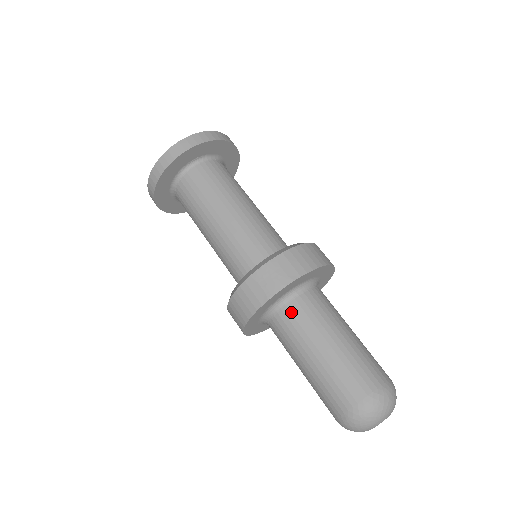
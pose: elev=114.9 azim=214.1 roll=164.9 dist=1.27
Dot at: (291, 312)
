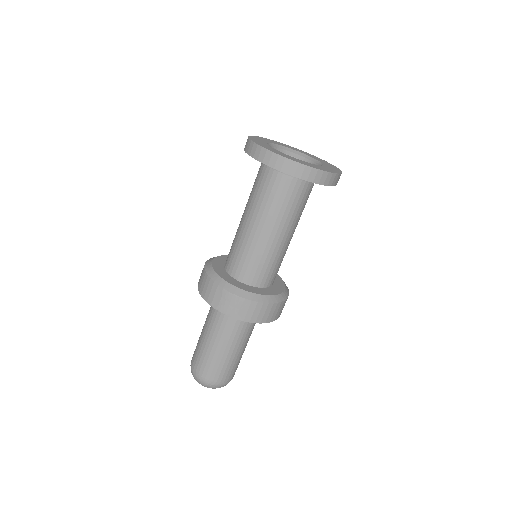
Dot at: (225, 316)
